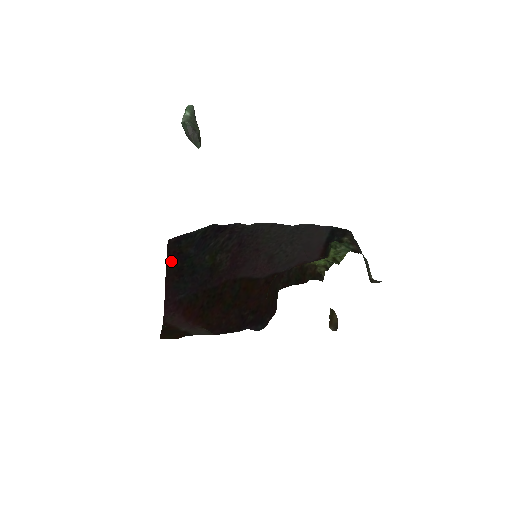
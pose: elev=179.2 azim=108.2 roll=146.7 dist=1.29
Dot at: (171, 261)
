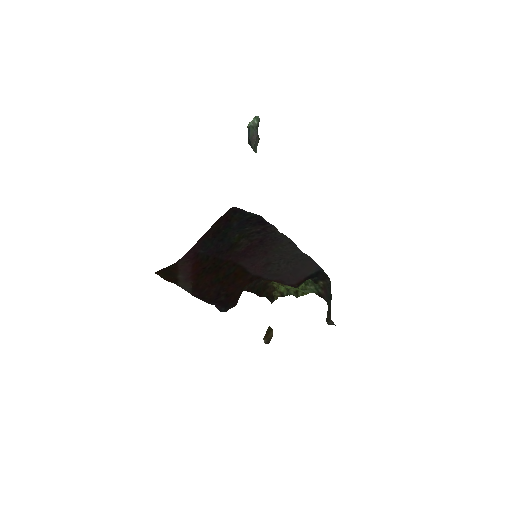
Dot at: (220, 222)
